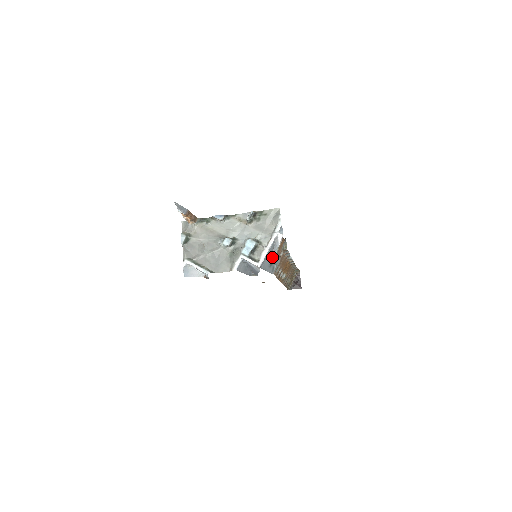
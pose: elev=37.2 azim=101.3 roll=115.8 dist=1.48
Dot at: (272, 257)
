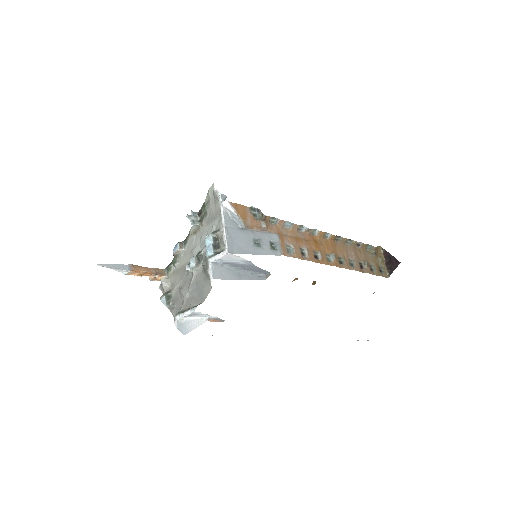
Dot at: (249, 235)
